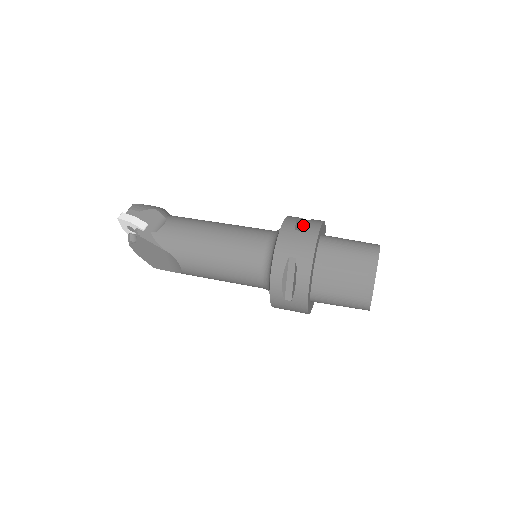
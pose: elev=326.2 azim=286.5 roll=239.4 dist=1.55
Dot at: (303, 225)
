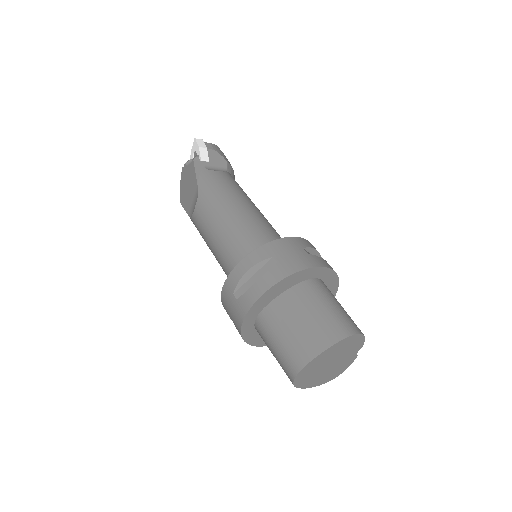
Dot at: occluded
